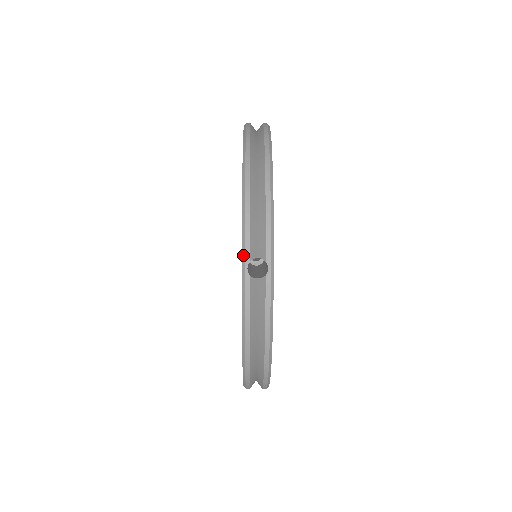
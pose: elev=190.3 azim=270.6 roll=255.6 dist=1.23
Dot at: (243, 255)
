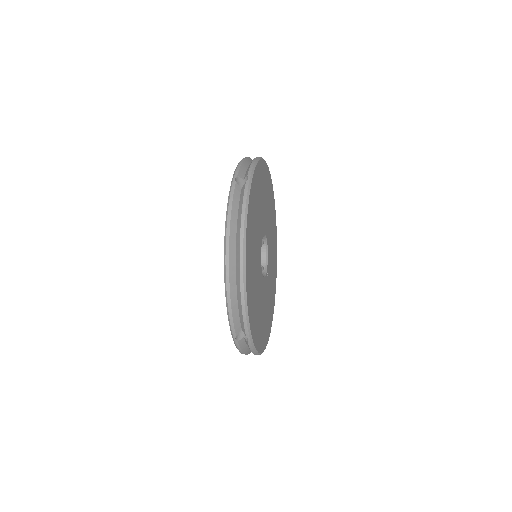
Dot at: (234, 174)
